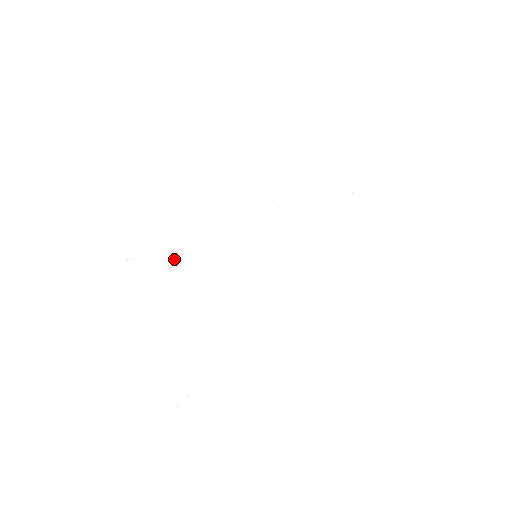
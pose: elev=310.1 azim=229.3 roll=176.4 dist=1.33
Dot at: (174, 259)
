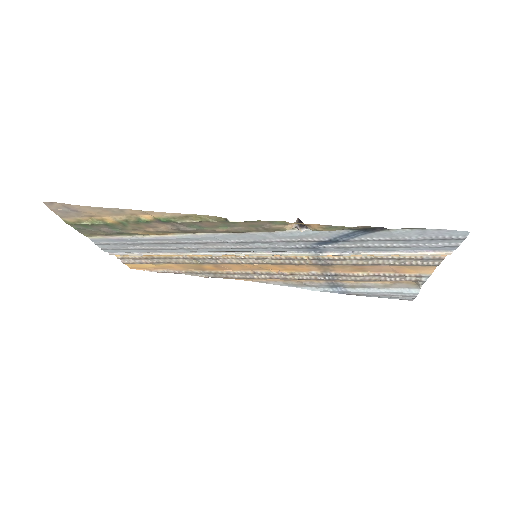
Dot at: (194, 264)
